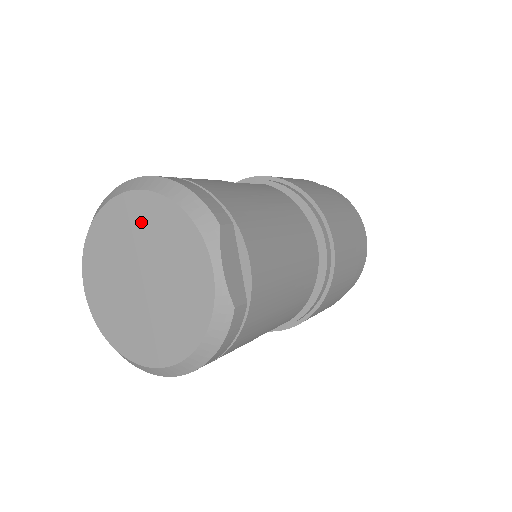
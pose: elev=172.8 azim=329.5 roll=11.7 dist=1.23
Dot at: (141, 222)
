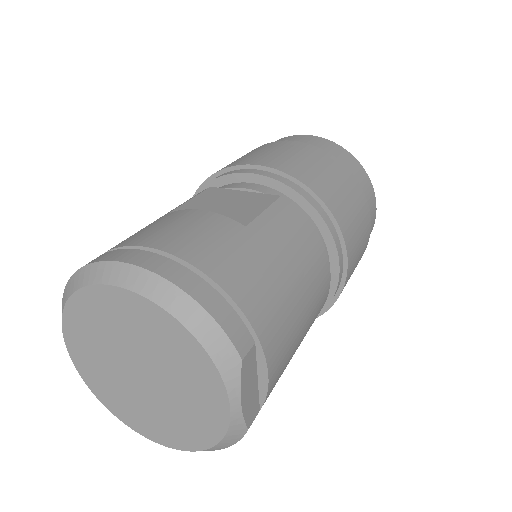
Dot at: (141, 326)
